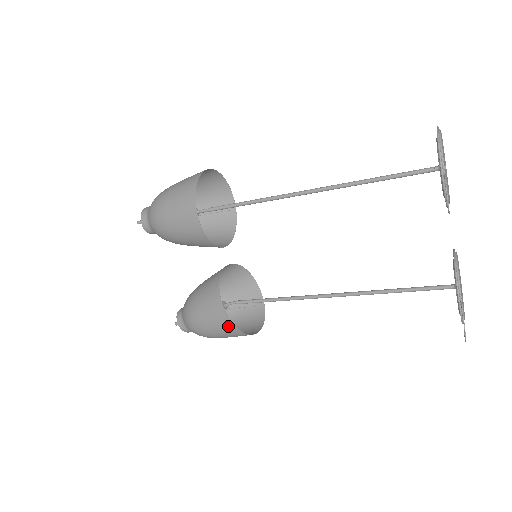
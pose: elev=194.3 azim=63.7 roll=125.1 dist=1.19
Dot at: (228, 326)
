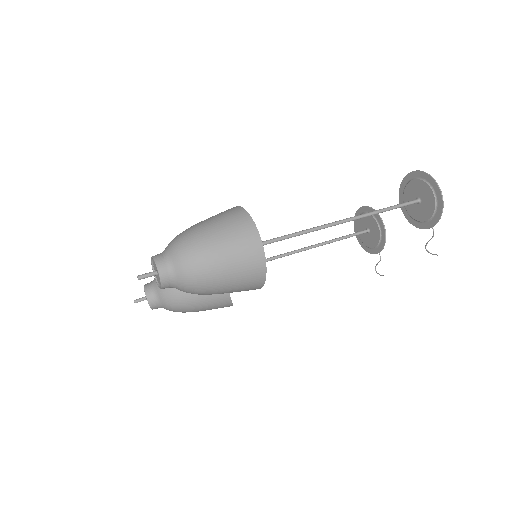
Dot at: occluded
